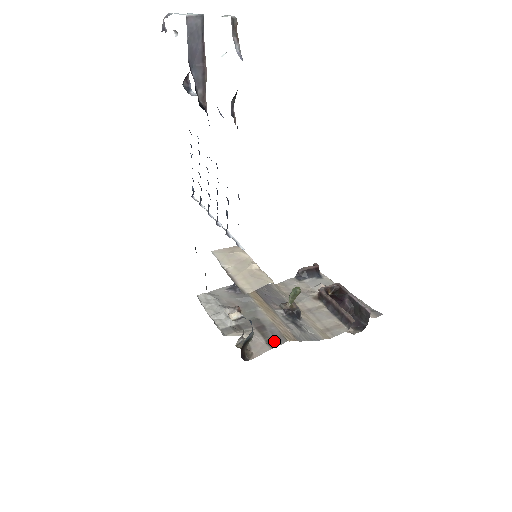
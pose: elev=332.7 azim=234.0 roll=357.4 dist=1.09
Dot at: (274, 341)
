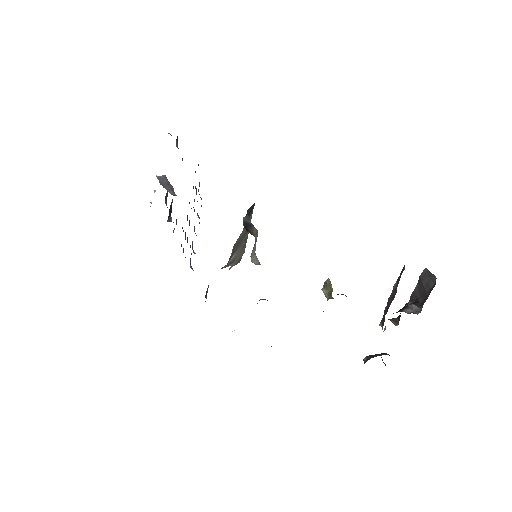
Dot at: occluded
